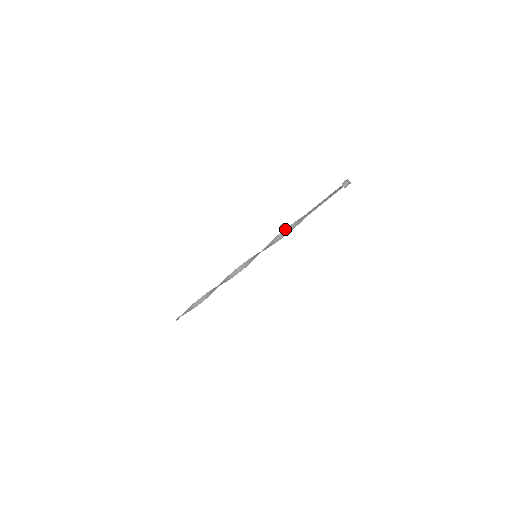
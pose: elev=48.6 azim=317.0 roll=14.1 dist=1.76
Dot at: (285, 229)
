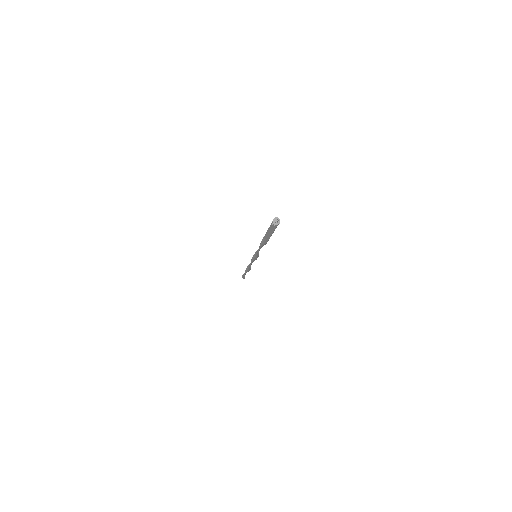
Dot at: (259, 247)
